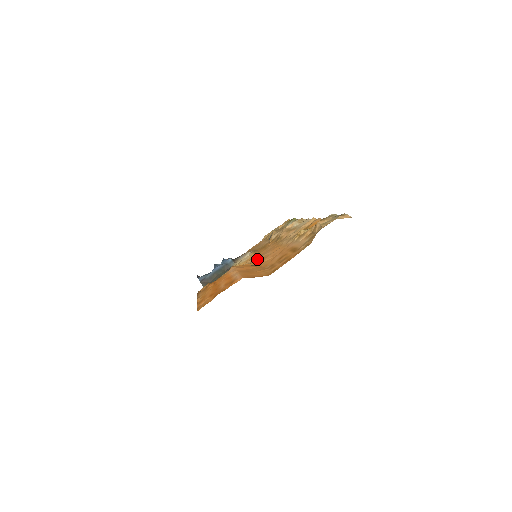
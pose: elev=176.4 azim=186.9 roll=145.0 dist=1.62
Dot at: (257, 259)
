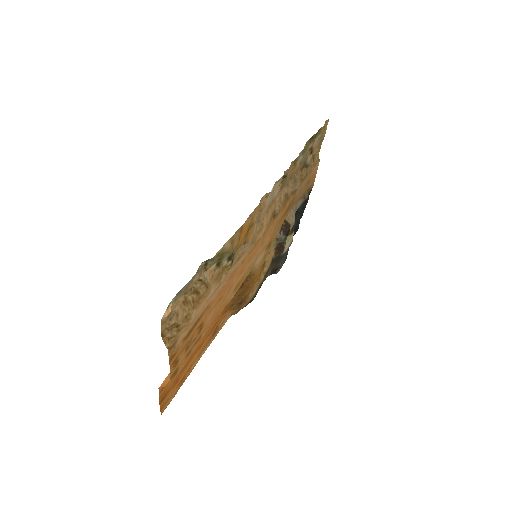
Dot at: (253, 265)
